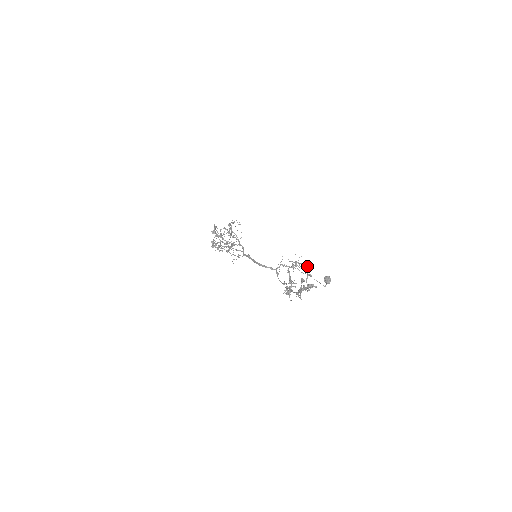
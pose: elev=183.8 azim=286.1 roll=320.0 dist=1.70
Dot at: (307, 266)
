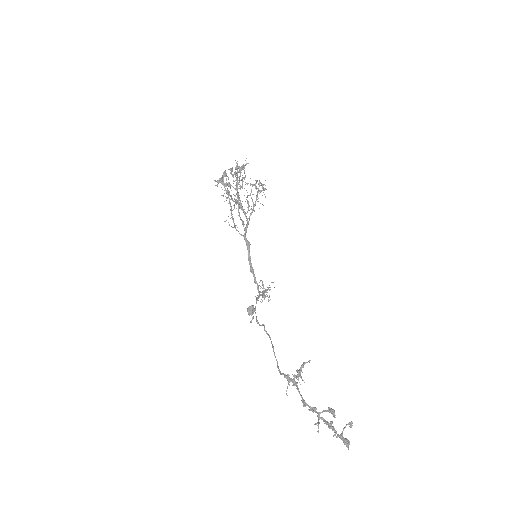
Dot at: occluded
